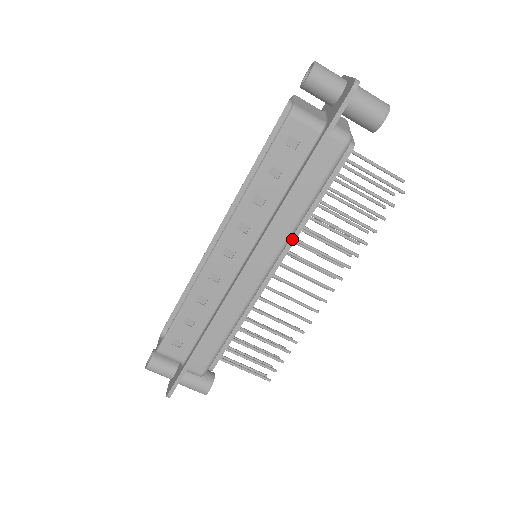
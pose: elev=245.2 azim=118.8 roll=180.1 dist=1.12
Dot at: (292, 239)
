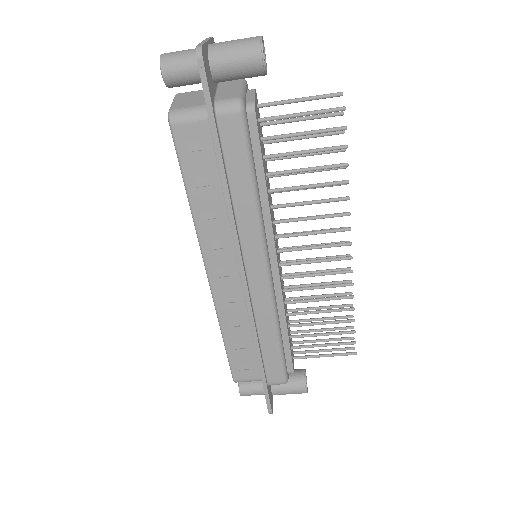
Dot at: (268, 226)
